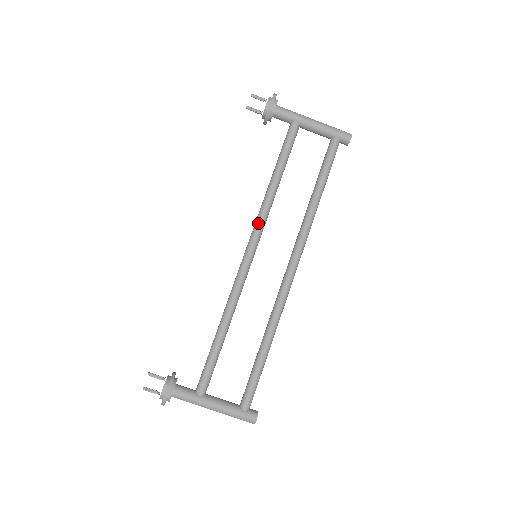
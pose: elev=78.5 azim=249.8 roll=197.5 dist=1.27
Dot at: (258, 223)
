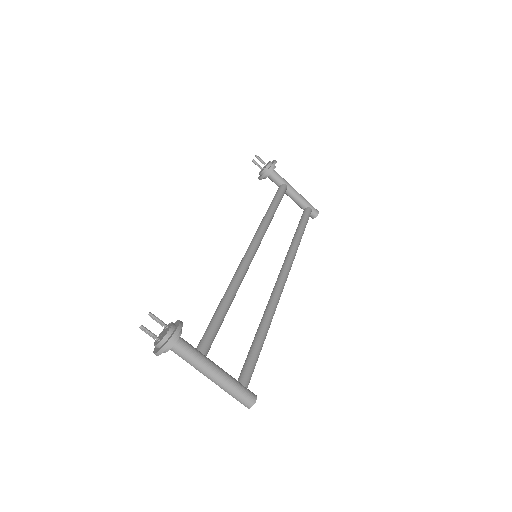
Dot at: (260, 232)
